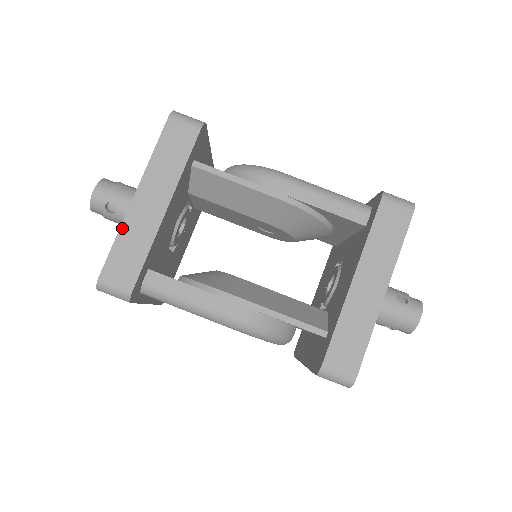
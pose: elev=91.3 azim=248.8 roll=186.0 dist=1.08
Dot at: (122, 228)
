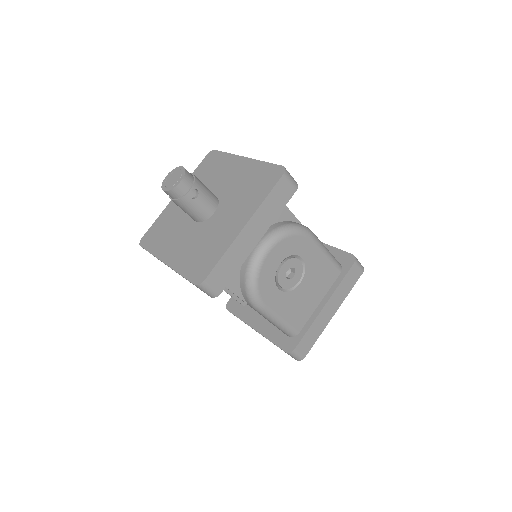
Dot at: occluded
